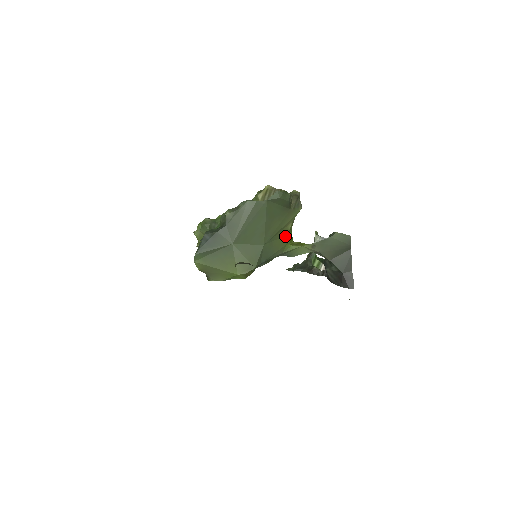
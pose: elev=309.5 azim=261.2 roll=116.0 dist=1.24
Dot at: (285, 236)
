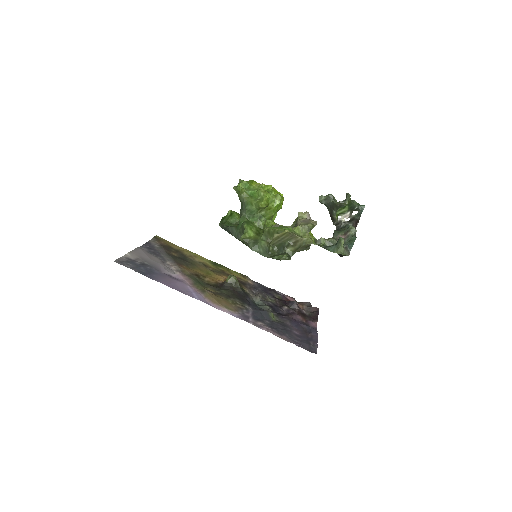
Dot at: occluded
